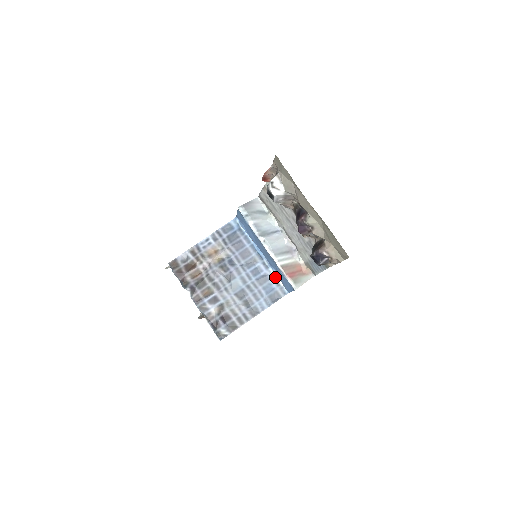
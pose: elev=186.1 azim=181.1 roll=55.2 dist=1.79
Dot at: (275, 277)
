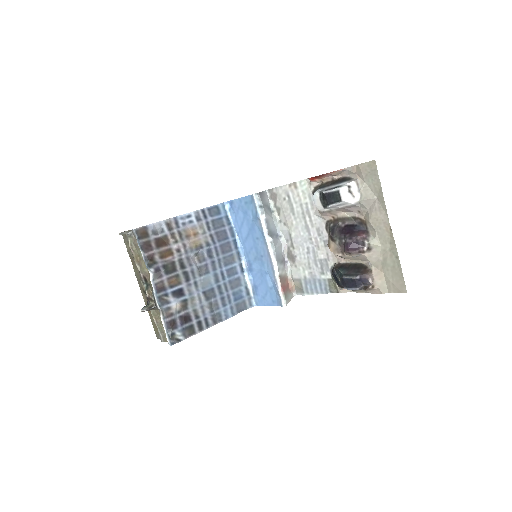
Dot at: (247, 284)
